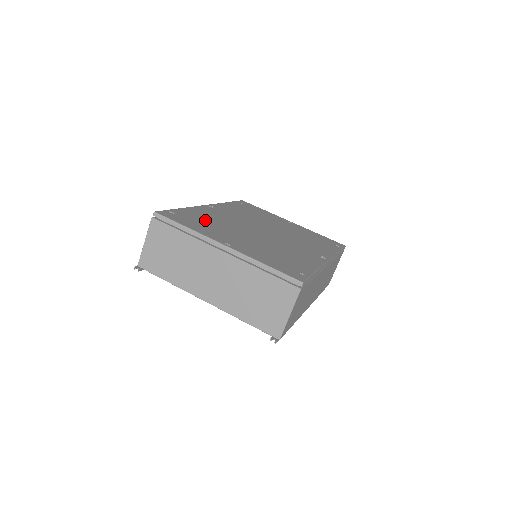
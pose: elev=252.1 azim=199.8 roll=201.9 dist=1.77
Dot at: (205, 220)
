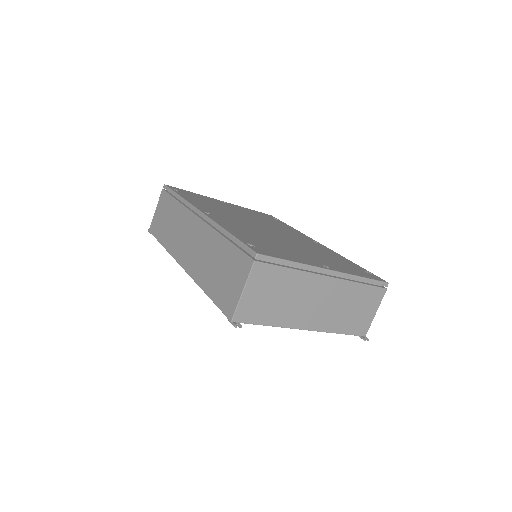
Dot at: (261, 240)
